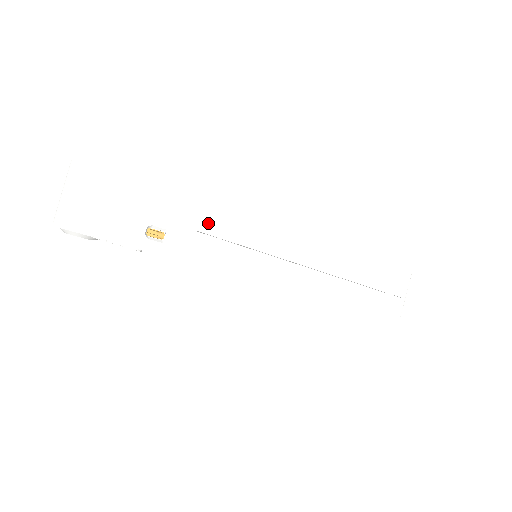
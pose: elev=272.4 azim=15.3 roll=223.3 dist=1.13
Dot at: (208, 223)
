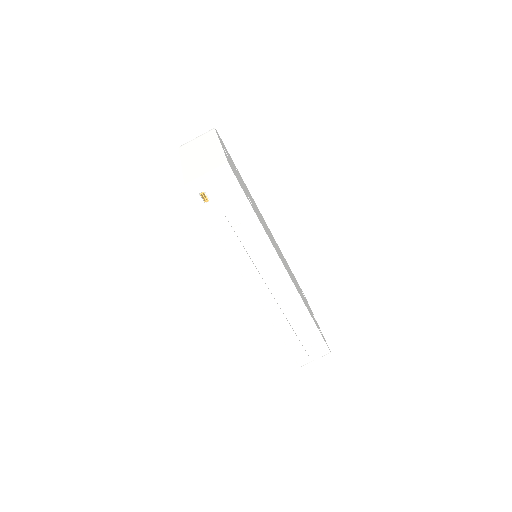
Dot at: (233, 215)
